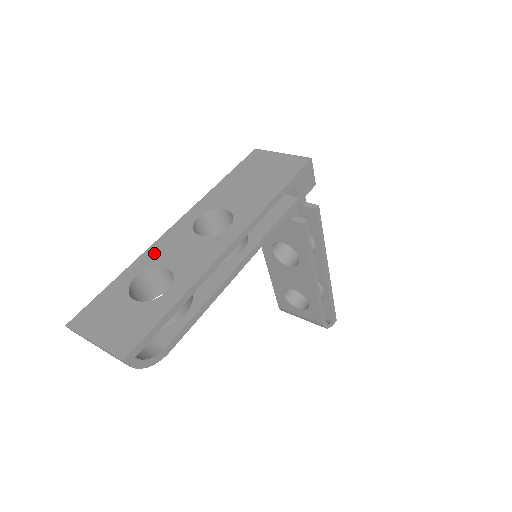
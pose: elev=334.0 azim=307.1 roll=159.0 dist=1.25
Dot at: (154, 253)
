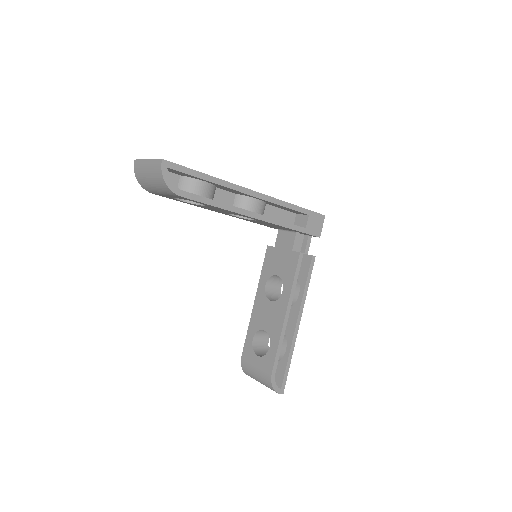
Dot at: occluded
